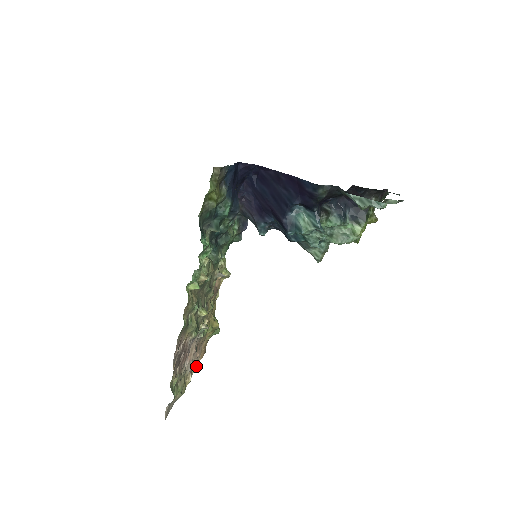
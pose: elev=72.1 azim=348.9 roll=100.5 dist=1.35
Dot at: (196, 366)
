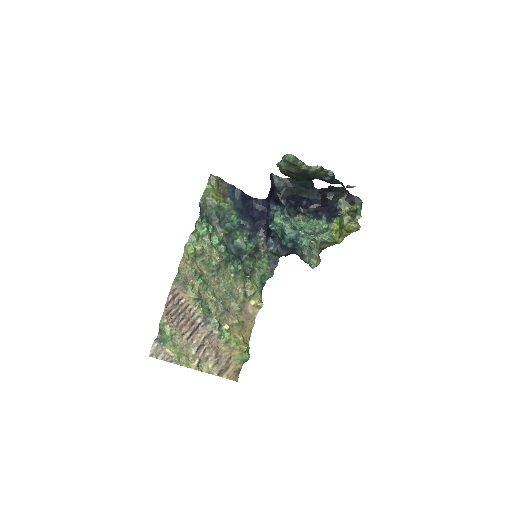
Dot at: (214, 371)
